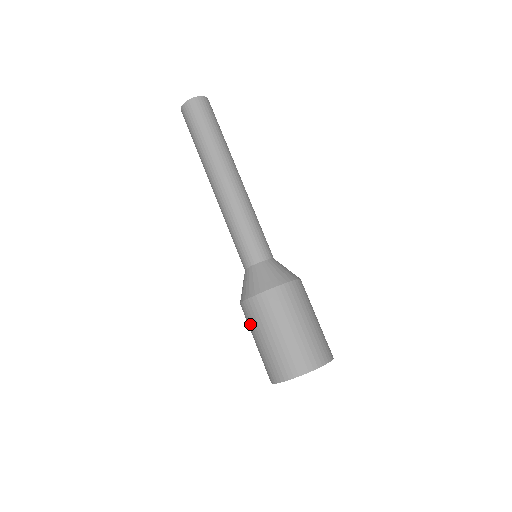
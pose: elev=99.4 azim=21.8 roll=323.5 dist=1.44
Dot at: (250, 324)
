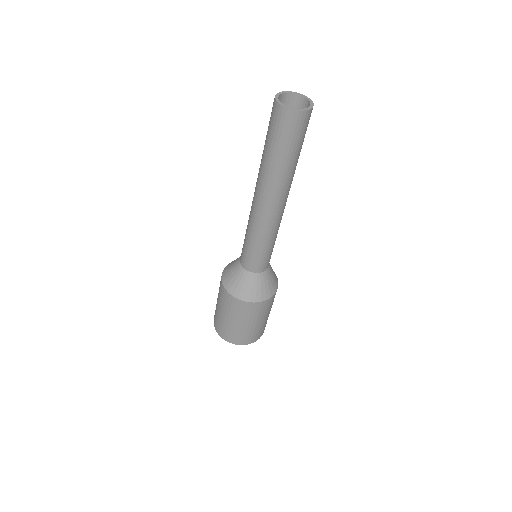
Dot at: (219, 295)
